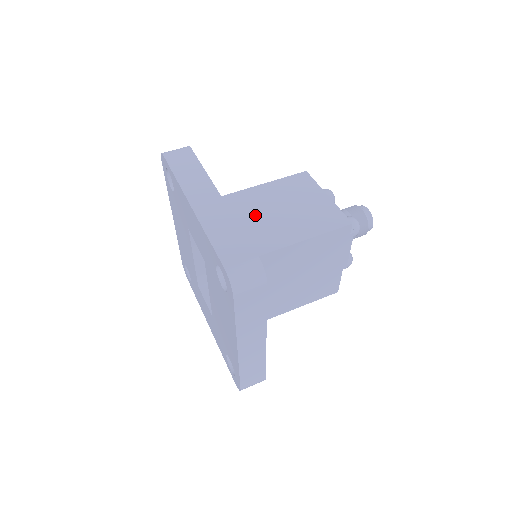
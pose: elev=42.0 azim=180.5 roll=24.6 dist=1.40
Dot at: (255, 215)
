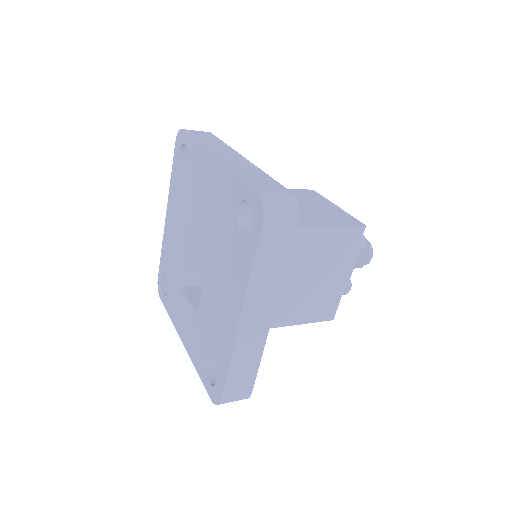
Dot at: occluded
